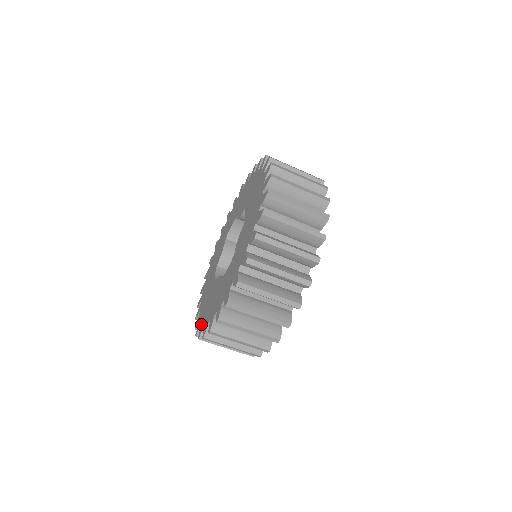
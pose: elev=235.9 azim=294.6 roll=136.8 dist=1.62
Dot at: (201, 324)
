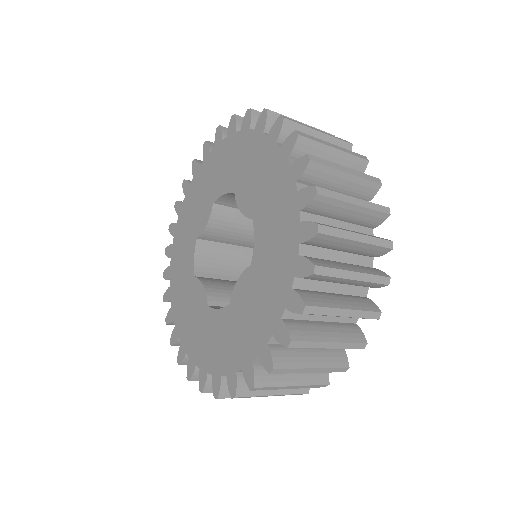
Dot at: (174, 319)
